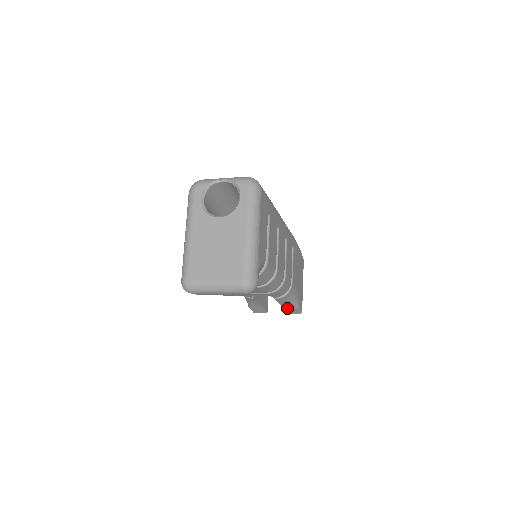
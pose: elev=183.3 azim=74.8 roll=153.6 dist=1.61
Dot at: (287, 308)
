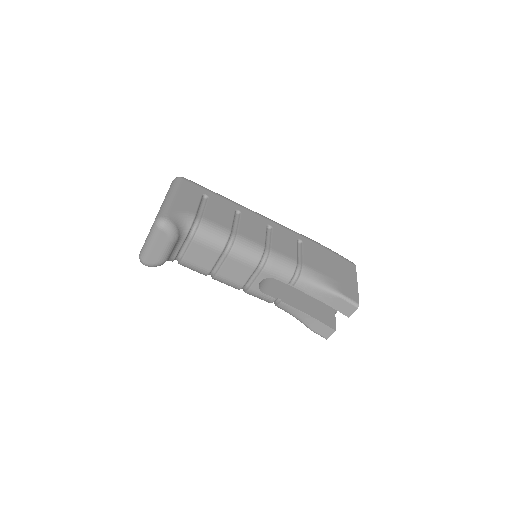
Dot at: (334, 304)
